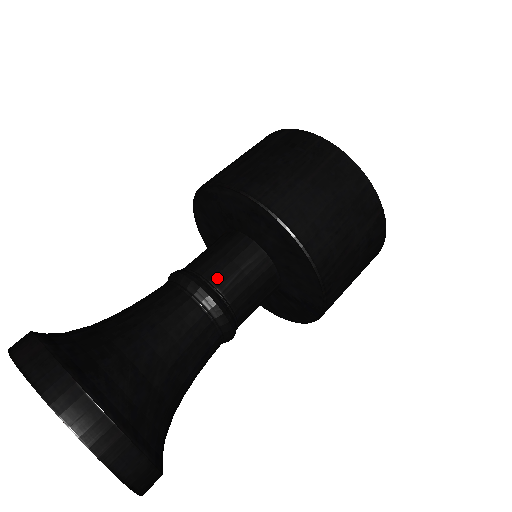
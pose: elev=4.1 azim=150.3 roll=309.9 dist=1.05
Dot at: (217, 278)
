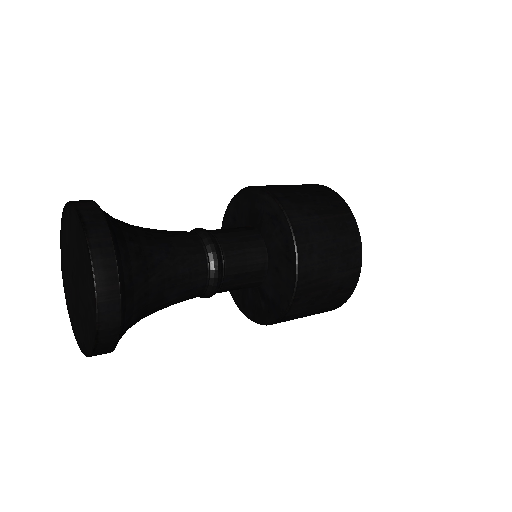
Dot at: (227, 246)
